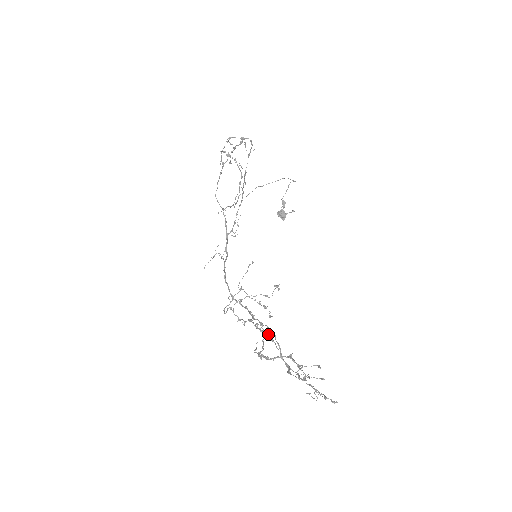
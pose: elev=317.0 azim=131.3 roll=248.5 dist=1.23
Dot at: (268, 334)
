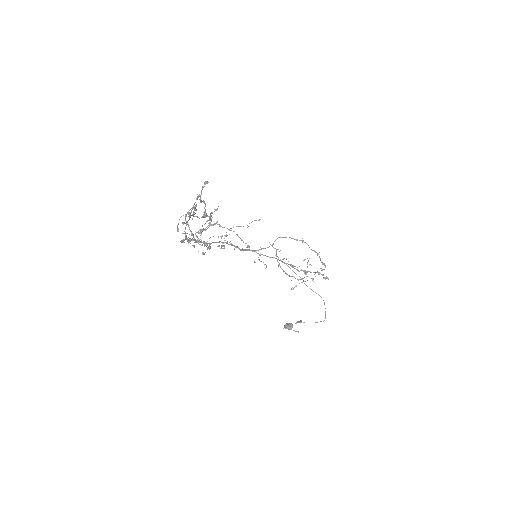
Dot at: occluded
